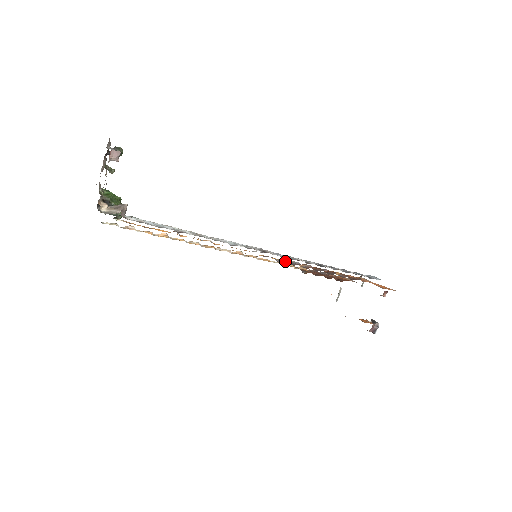
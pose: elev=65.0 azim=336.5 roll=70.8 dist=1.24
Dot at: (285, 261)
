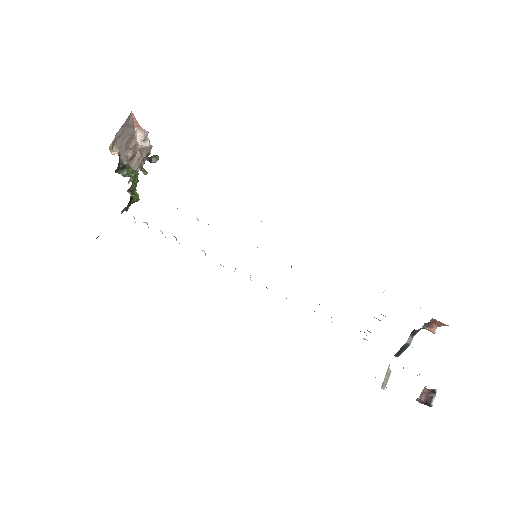
Dot at: occluded
